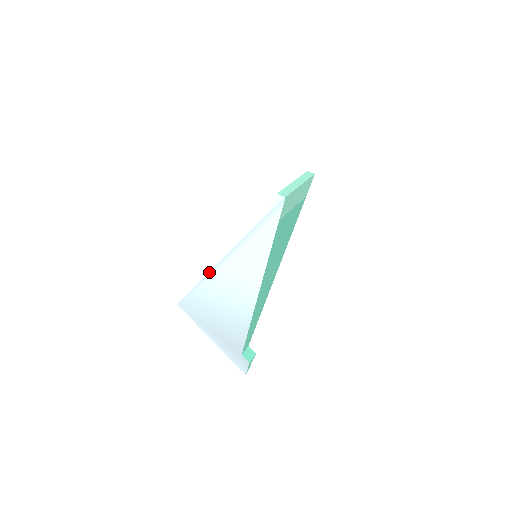
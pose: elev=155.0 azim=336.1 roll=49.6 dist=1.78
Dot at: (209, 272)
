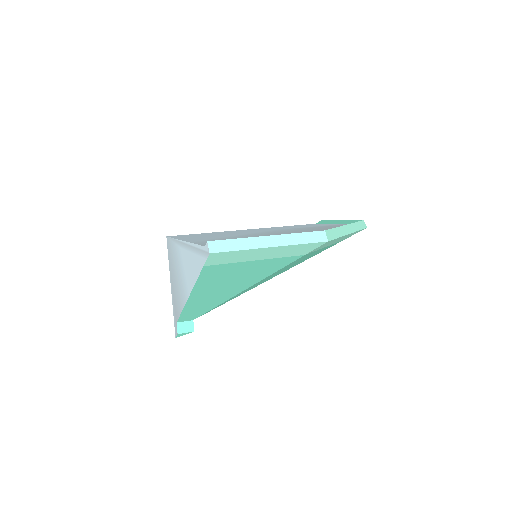
Dot at: (177, 240)
